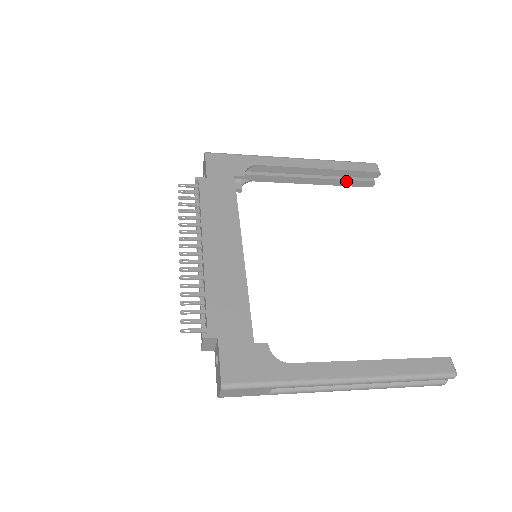
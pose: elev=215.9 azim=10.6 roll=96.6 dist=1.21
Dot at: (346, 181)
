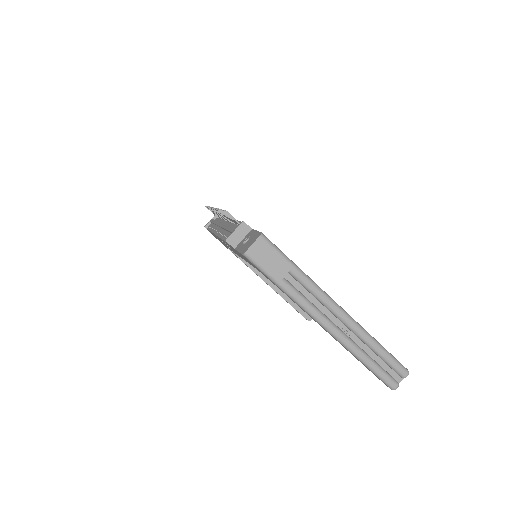
Dot at: occluded
